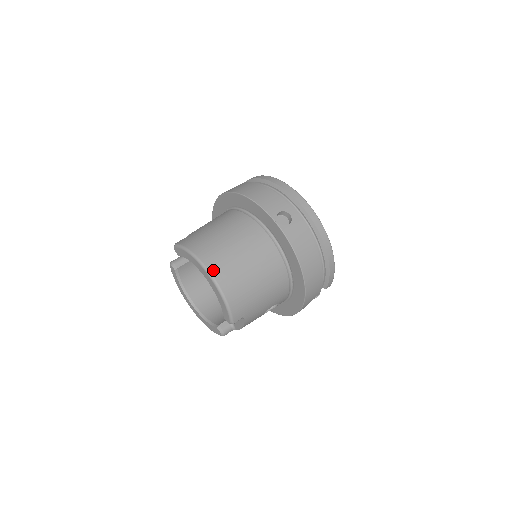
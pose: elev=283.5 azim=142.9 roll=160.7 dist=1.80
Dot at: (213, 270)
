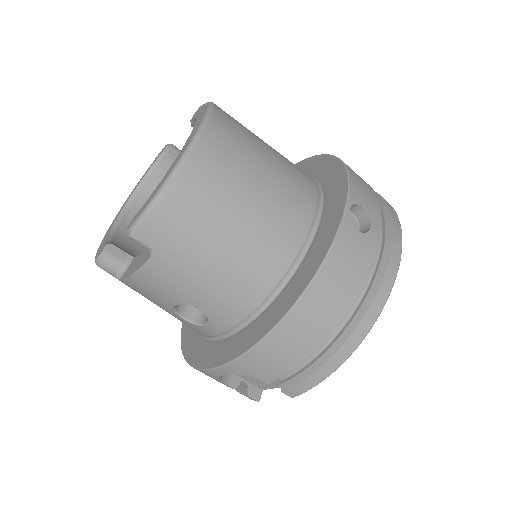
Dot at: (207, 139)
